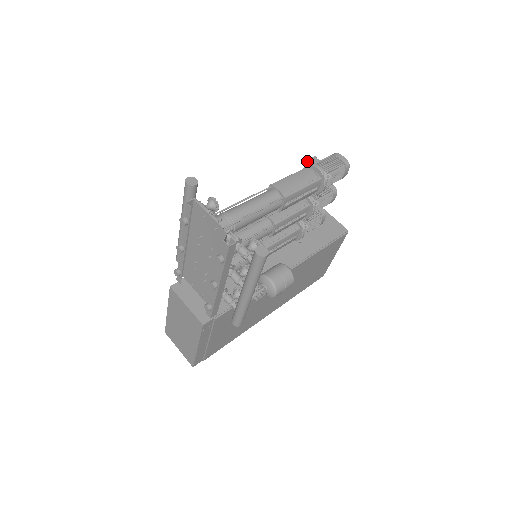
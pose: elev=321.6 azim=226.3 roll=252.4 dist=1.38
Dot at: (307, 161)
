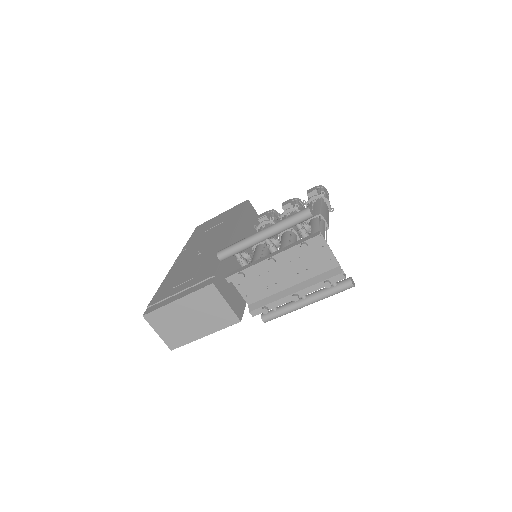
Dot at: (321, 193)
